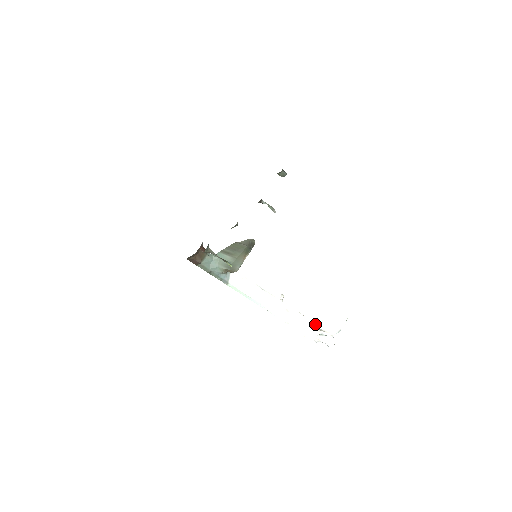
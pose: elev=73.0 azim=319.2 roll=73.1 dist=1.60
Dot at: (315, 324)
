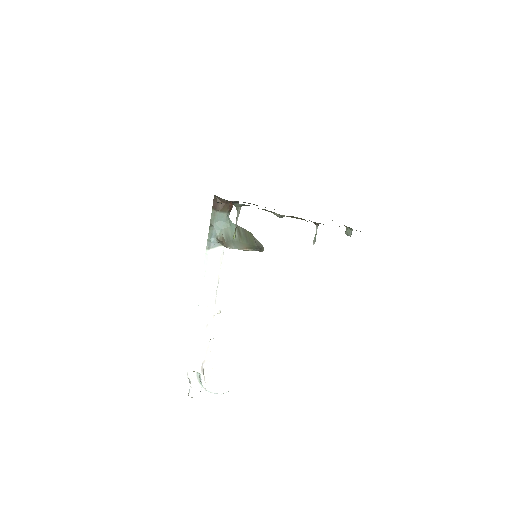
Dot at: (206, 363)
